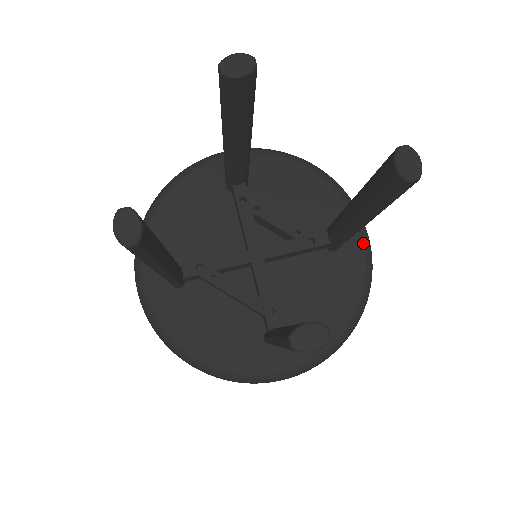
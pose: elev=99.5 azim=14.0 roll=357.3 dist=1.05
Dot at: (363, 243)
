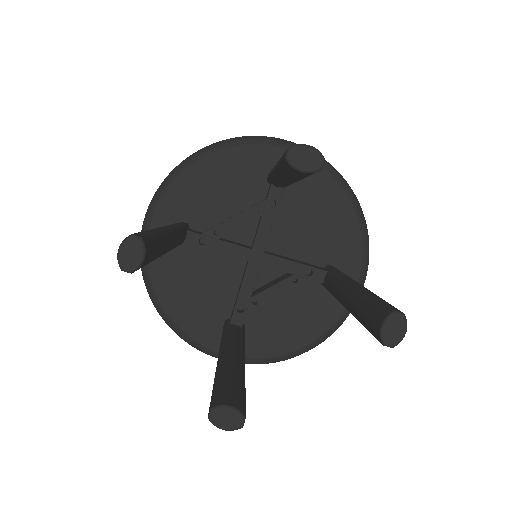
Dot at: occluded
